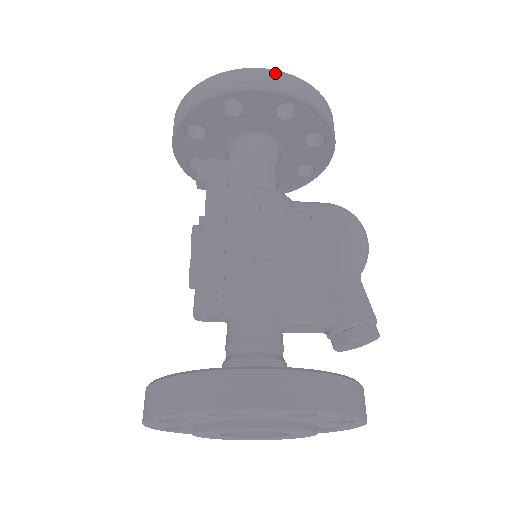
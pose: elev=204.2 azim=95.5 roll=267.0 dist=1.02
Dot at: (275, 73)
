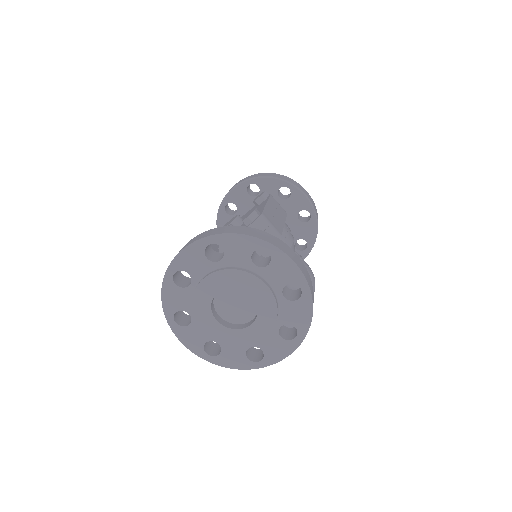
Dot at: occluded
